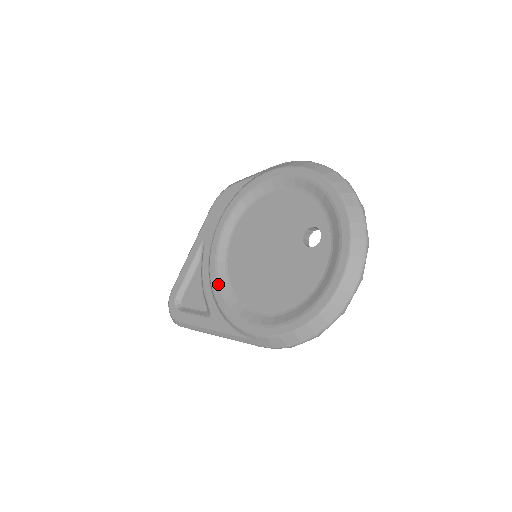
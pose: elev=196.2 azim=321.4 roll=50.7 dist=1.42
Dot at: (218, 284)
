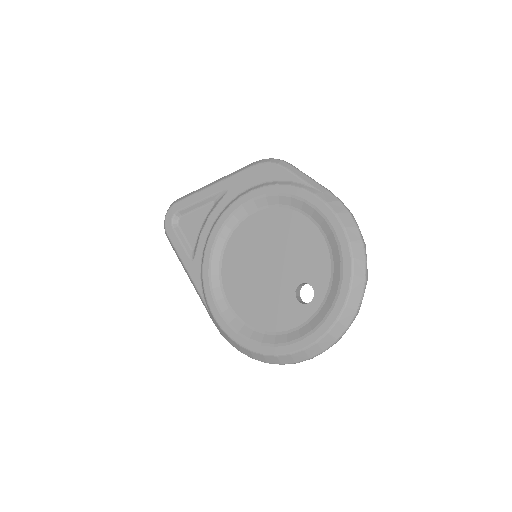
Dot at: (213, 246)
